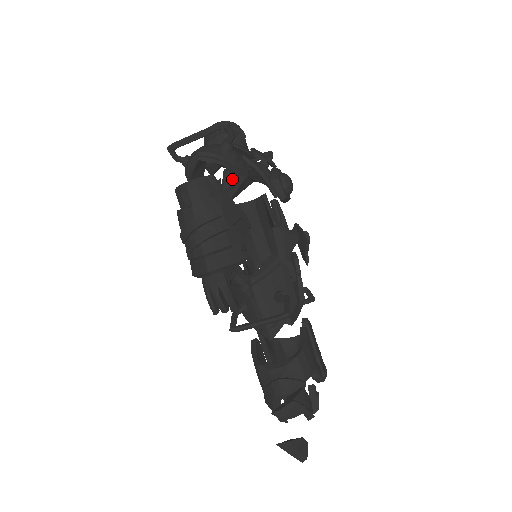
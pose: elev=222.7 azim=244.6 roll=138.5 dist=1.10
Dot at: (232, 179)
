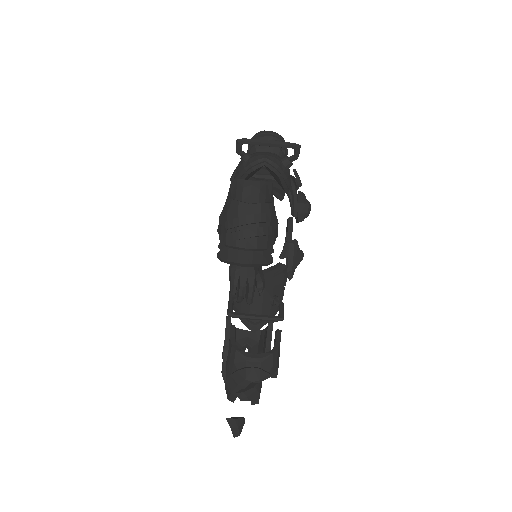
Dot at: (251, 179)
